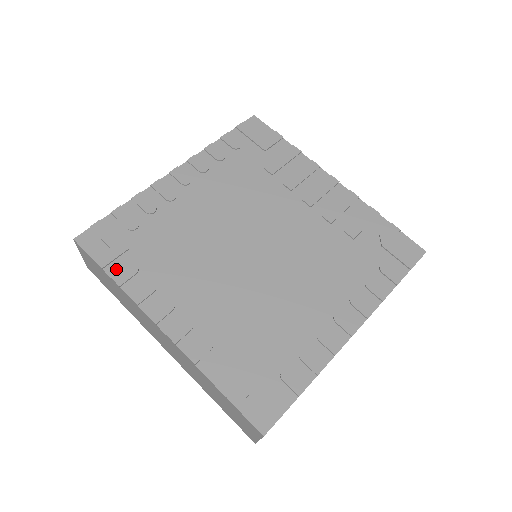
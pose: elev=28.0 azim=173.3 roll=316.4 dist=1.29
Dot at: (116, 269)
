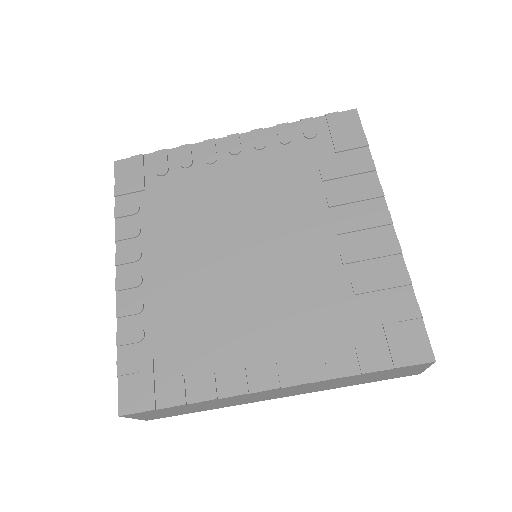
Dot at: (124, 202)
